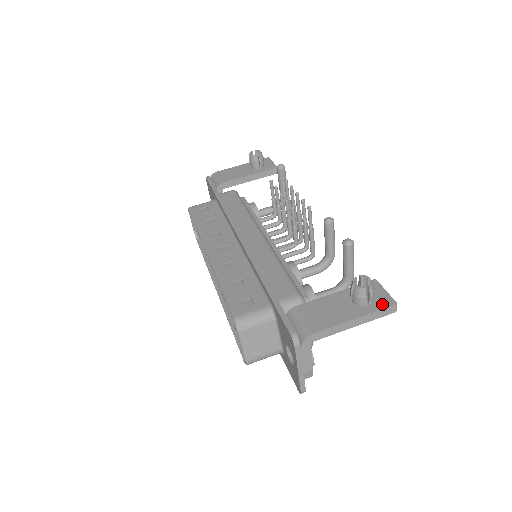
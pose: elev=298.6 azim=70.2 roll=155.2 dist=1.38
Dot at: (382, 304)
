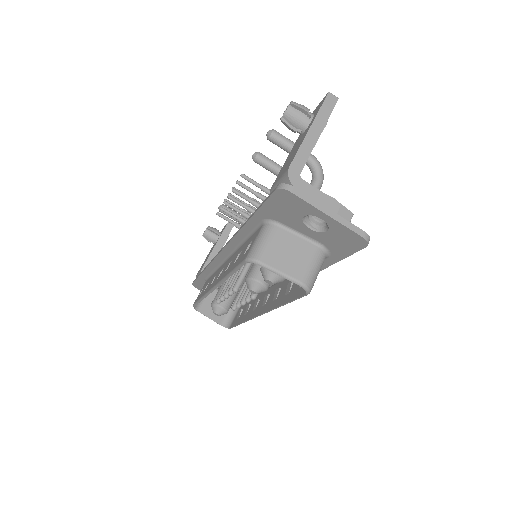
Dot at: (320, 105)
